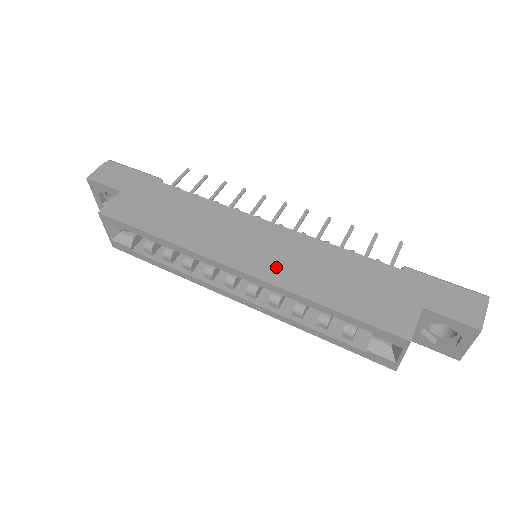
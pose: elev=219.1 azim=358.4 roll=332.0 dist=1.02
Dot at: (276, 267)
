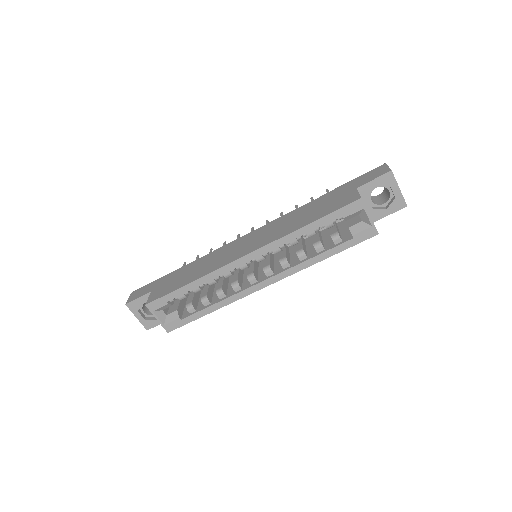
Dot at: (268, 238)
